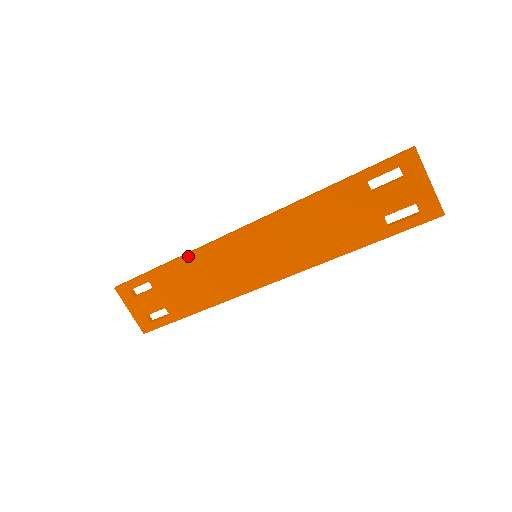
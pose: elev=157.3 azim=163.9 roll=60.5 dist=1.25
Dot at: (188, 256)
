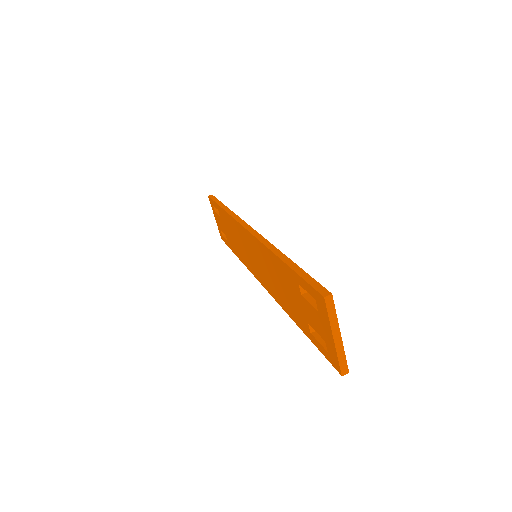
Dot at: (229, 215)
